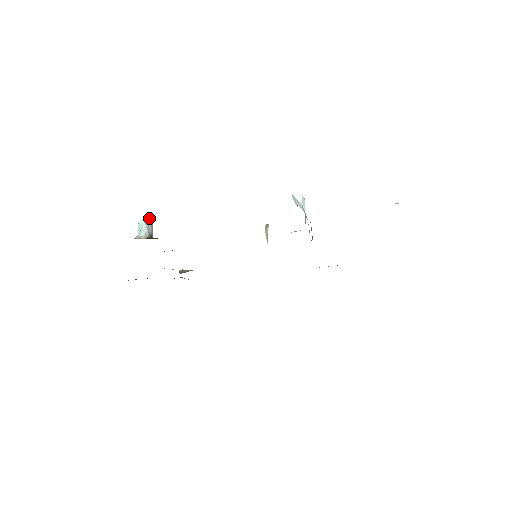
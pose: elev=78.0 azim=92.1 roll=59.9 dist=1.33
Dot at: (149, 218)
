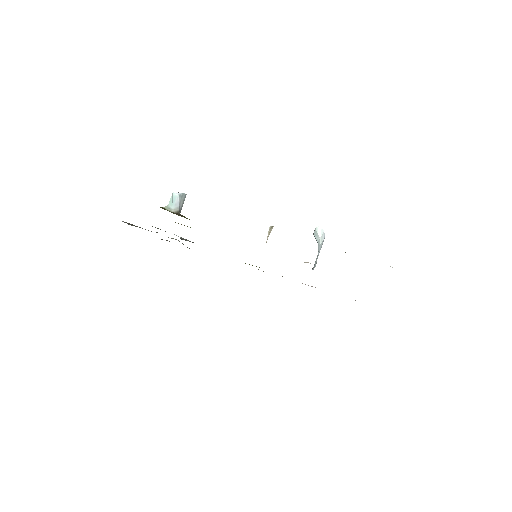
Dot at: (184, 193)
